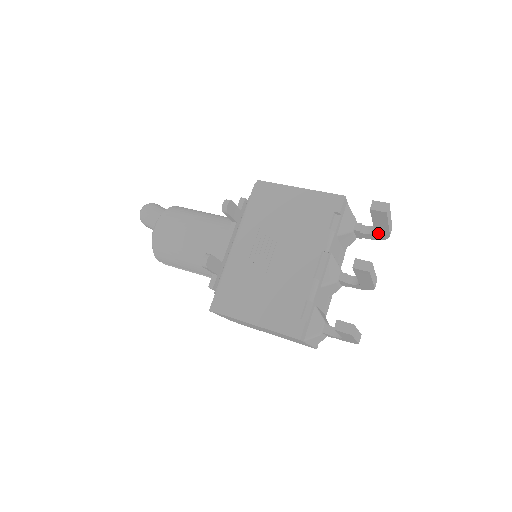
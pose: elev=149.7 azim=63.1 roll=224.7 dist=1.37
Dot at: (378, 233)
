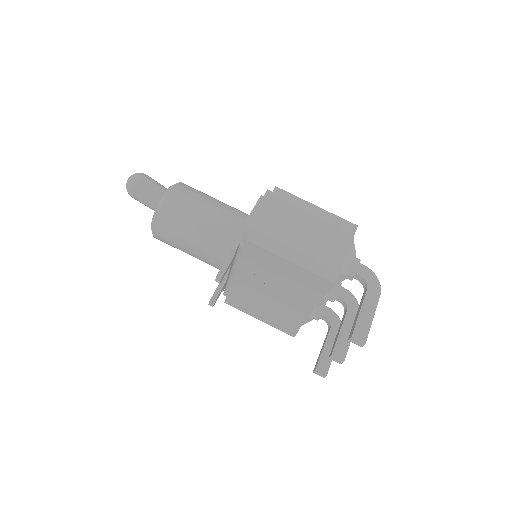
Dot at: occluded
